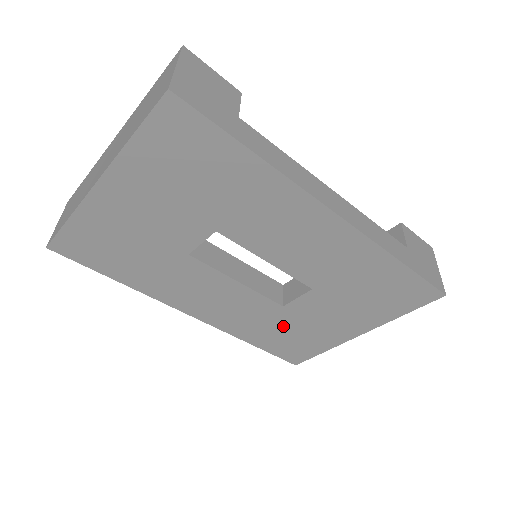
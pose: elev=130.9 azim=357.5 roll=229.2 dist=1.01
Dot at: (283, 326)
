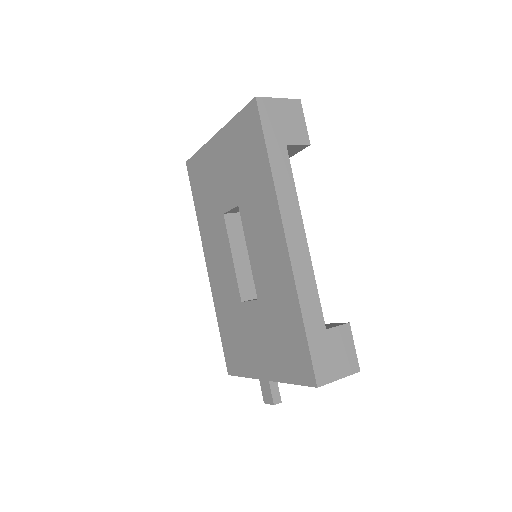
Dot at: (236, 323)
